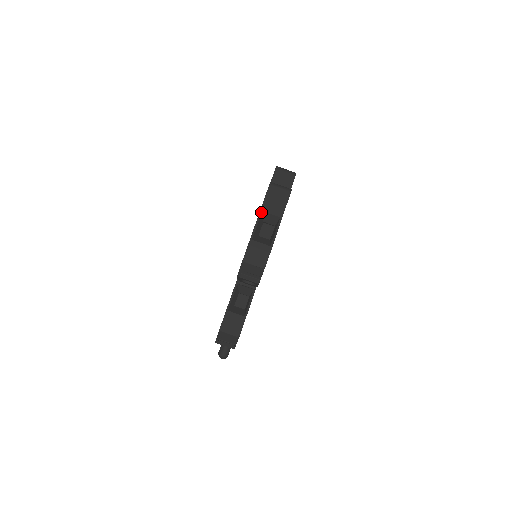
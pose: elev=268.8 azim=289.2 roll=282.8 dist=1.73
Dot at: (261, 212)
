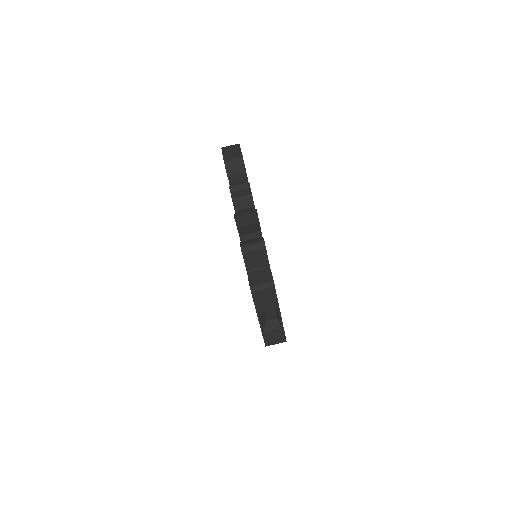
Dot at: (258, 313)
